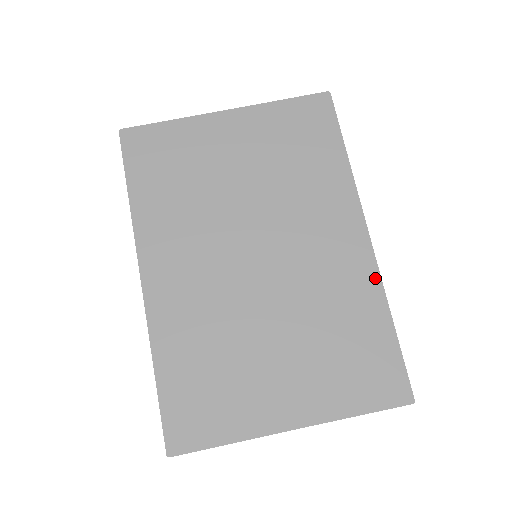
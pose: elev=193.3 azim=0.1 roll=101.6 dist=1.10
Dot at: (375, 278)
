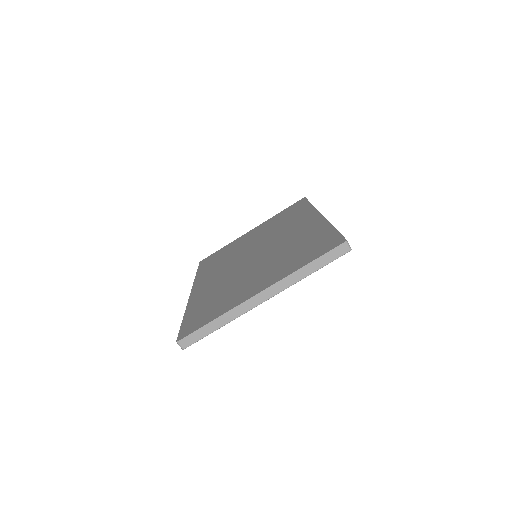
Dot at: (323, 222)
